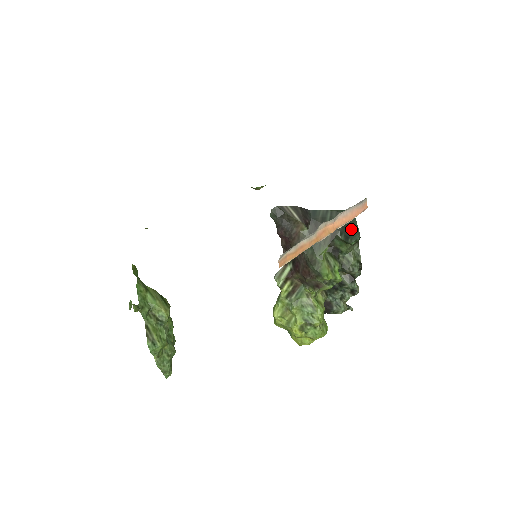
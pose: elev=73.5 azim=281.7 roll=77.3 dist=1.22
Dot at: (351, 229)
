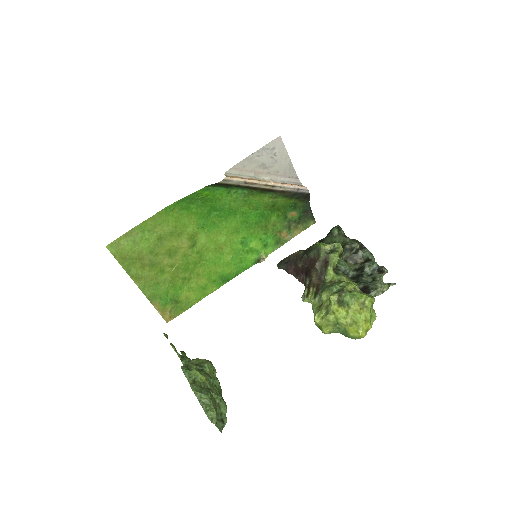
Dot at: occluded
